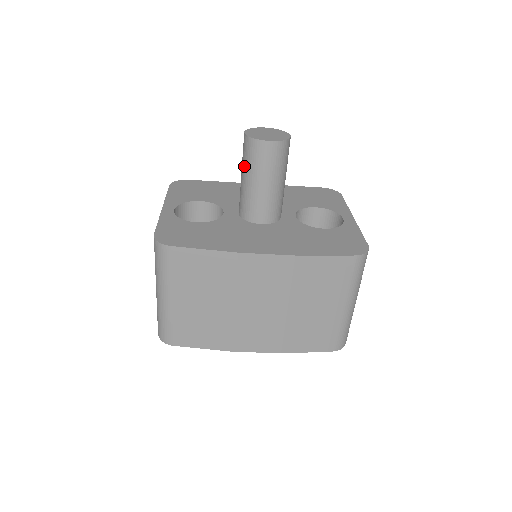
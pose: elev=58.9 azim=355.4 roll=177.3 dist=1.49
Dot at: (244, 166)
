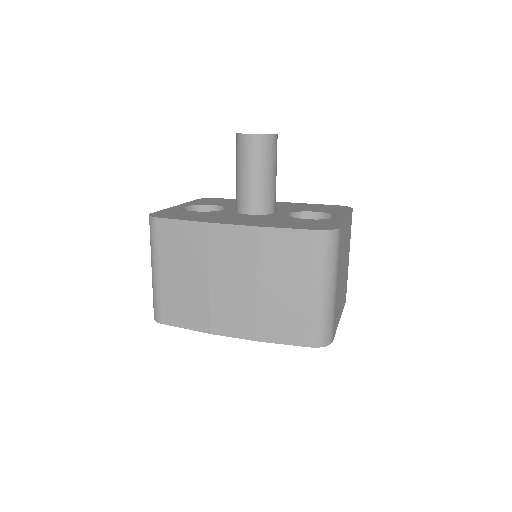
Dot at: (236, 162)
